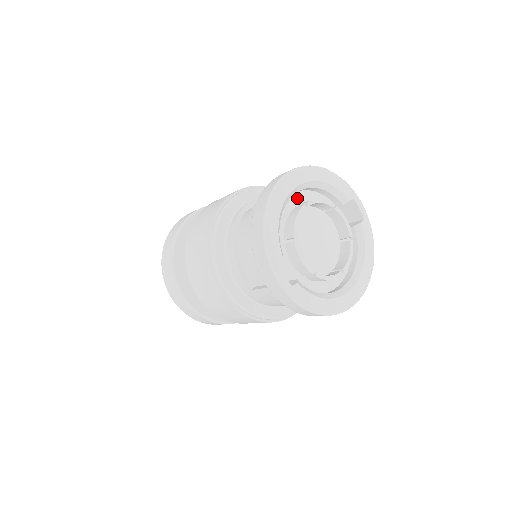
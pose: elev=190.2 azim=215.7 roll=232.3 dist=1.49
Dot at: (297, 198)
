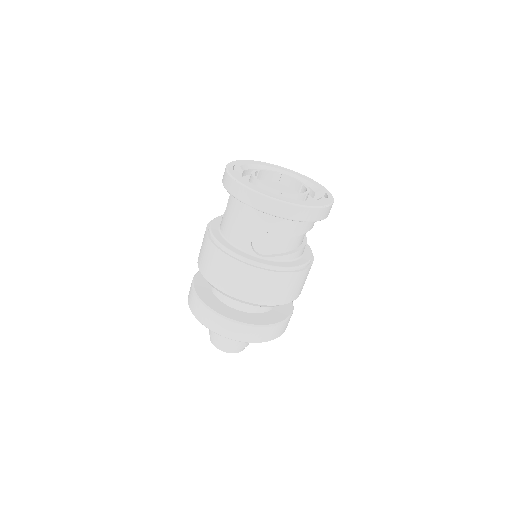
Dot at: occluded
